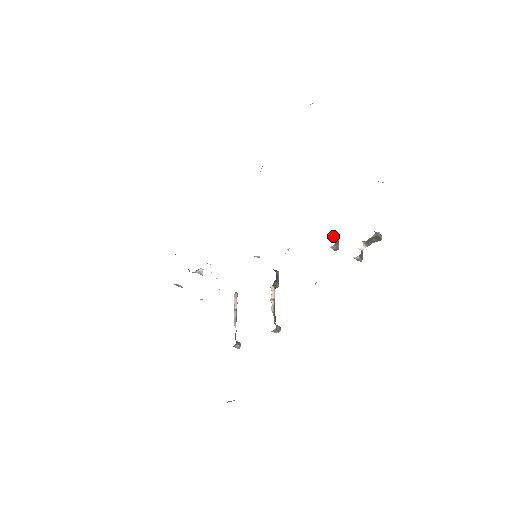
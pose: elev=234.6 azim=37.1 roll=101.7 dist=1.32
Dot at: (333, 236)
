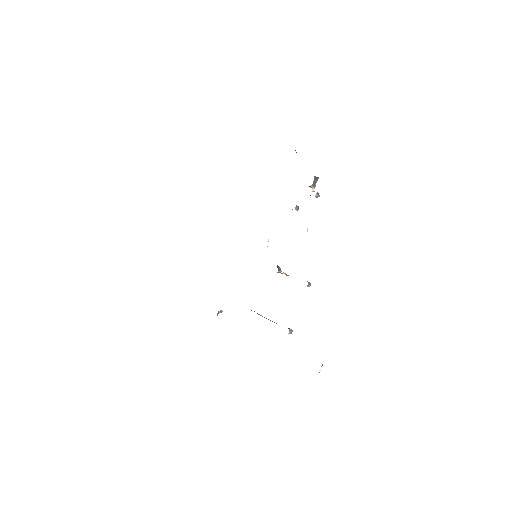
Dot at: occluded
